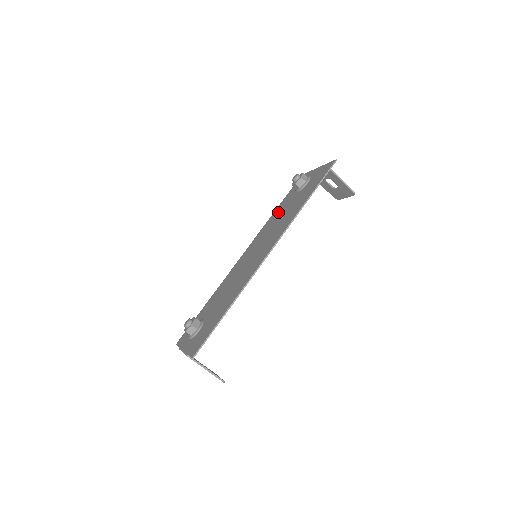
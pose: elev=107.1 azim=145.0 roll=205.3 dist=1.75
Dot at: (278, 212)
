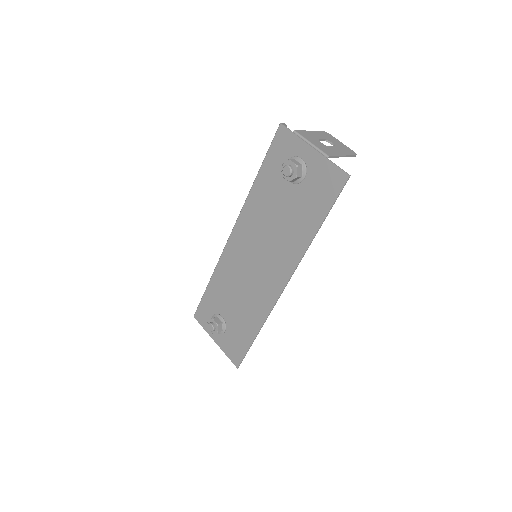
Dot at: (265, 195)
